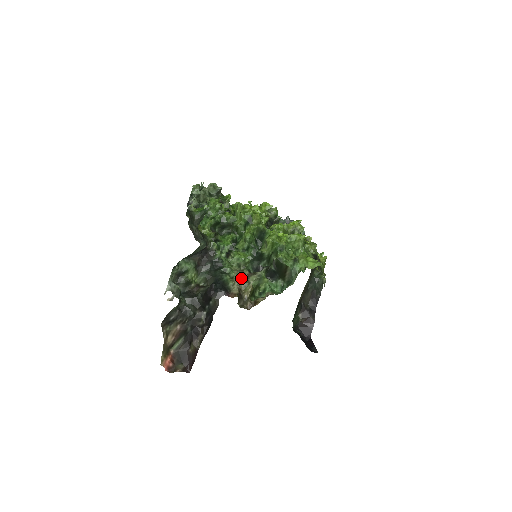
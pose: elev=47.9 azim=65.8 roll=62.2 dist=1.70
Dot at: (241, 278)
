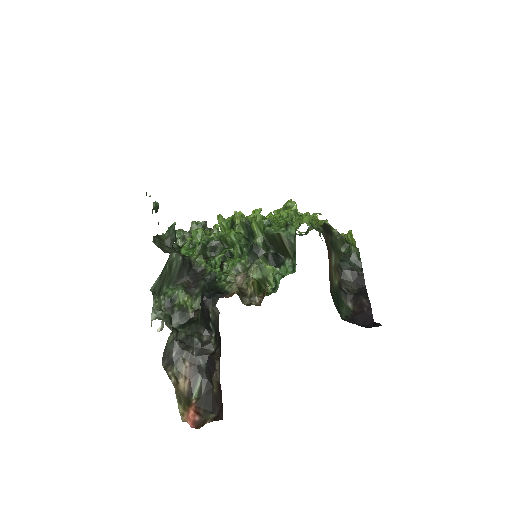
Dot at: (241, 279)
